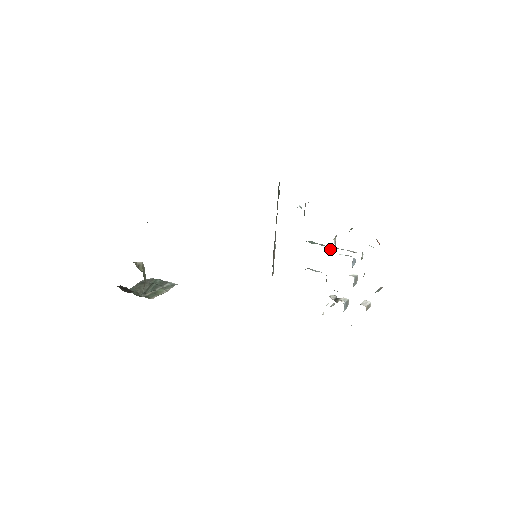
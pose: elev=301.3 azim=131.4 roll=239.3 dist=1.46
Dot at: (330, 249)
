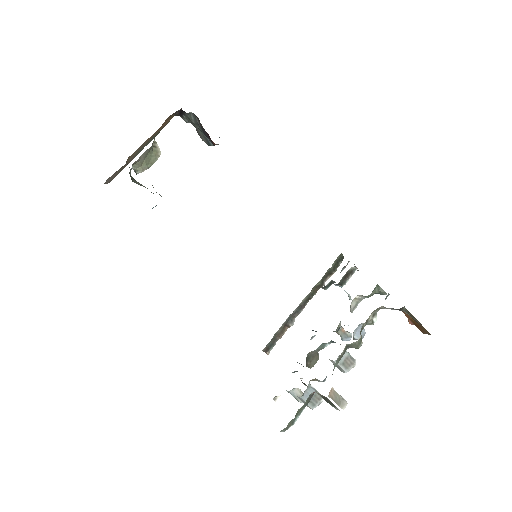
Dot at: (347, 331)
